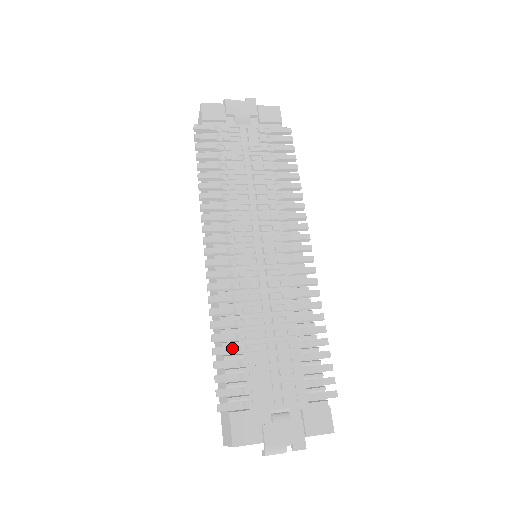
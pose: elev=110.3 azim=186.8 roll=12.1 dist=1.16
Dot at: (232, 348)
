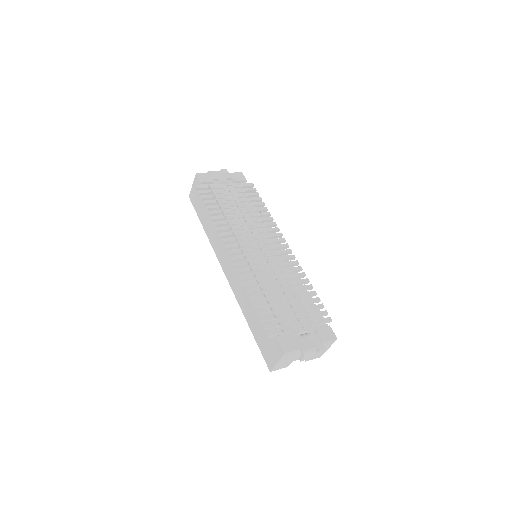
Dot at: (264, 302)
